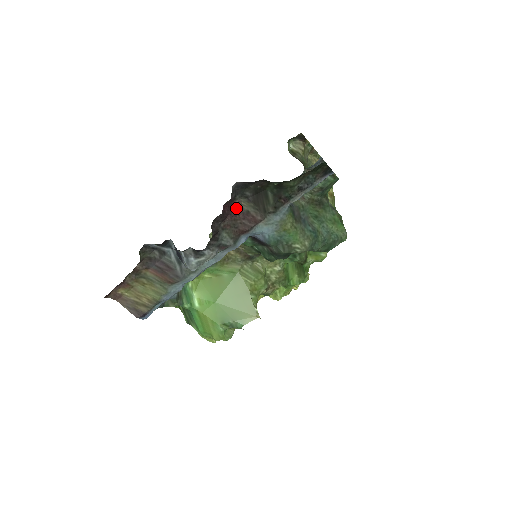
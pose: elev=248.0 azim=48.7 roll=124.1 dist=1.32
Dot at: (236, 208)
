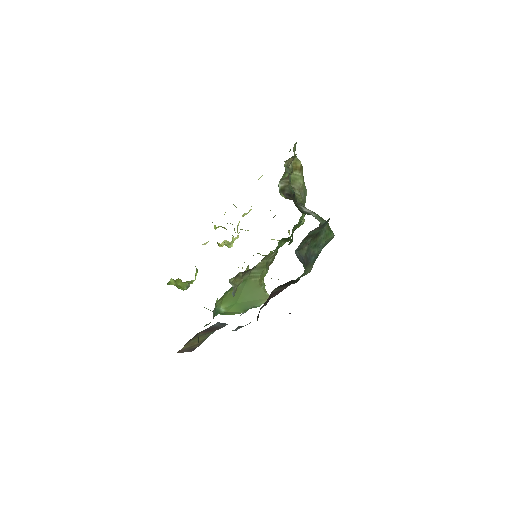
Dot at: (269, 296)
